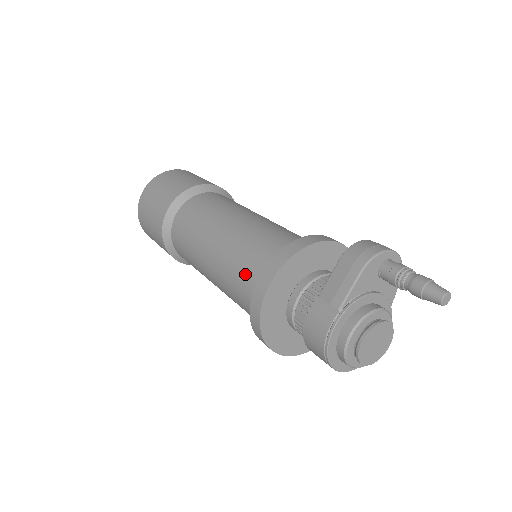
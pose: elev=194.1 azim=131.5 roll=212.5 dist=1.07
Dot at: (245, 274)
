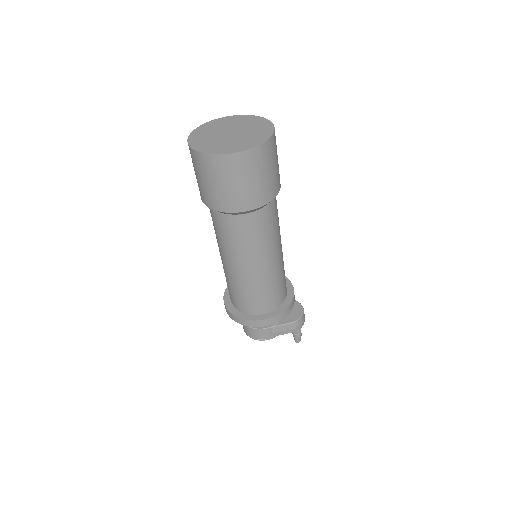
Dot at: (255, 301)
